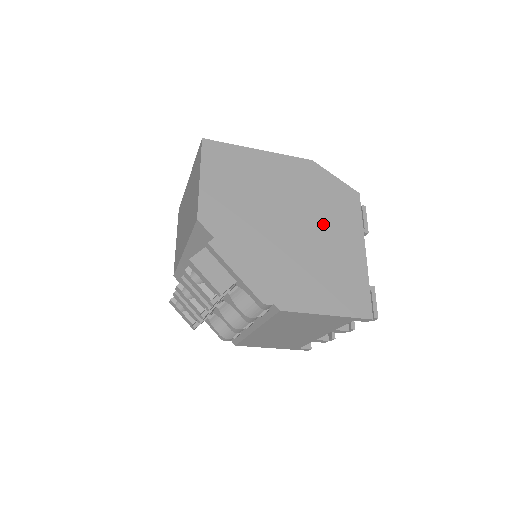
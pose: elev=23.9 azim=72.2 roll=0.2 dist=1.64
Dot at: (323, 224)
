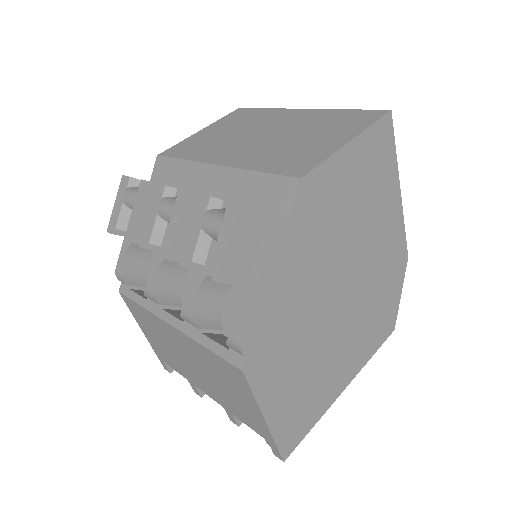
Dot at: (354, 325)
